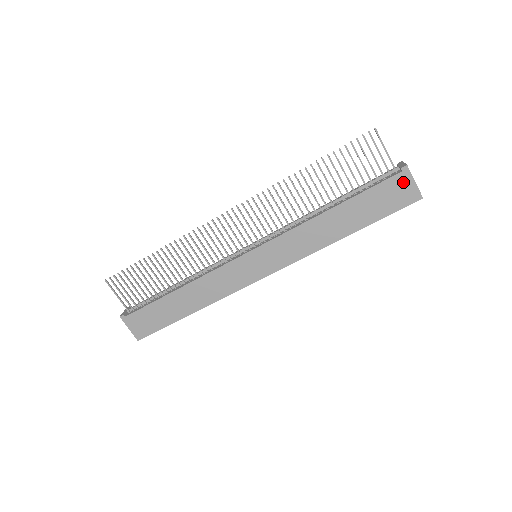
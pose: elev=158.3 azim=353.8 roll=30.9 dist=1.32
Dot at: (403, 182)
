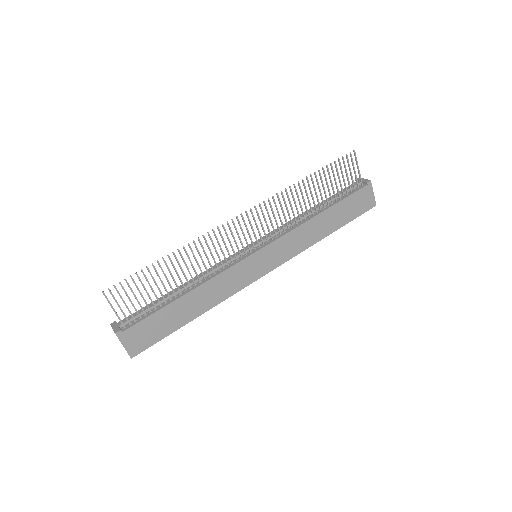
Dot at: (367, 193)
